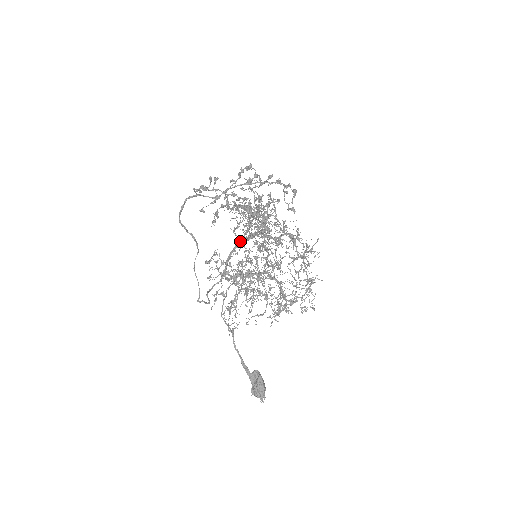
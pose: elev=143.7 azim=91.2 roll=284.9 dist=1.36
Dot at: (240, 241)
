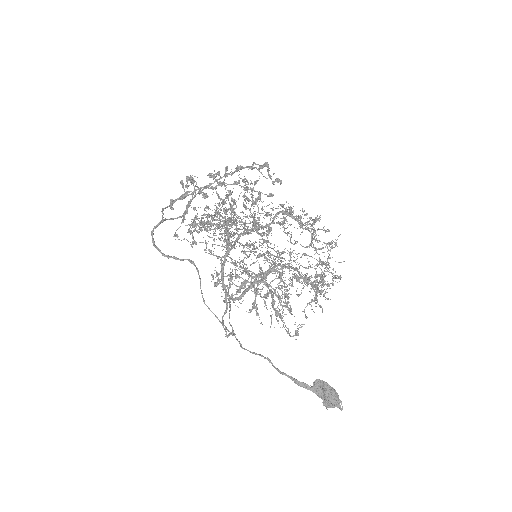
Dot at: (234, 247)
